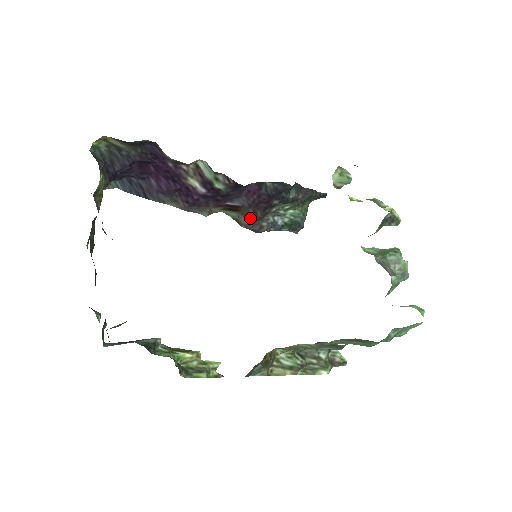
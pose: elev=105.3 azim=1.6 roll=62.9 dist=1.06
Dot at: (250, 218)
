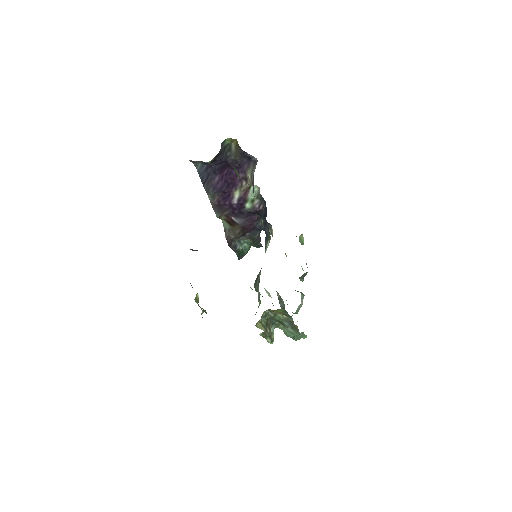
Dot at: (233, 234)
